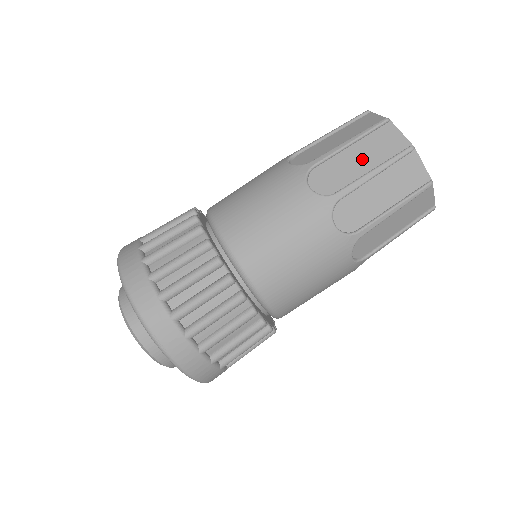
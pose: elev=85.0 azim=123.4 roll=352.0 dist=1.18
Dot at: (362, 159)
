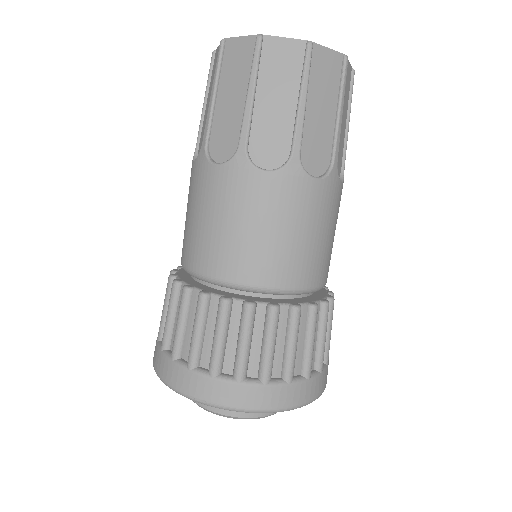
Dot at: (323, 107)
